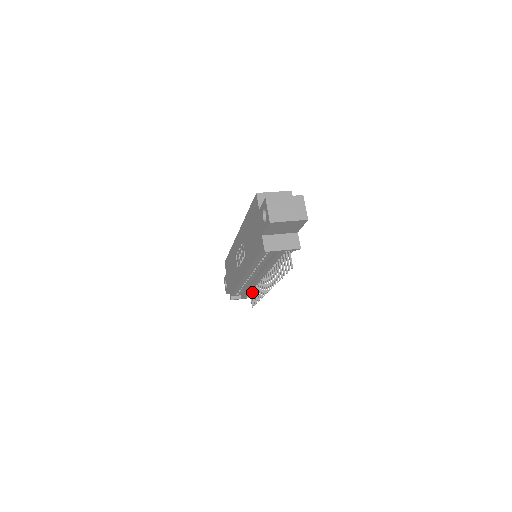
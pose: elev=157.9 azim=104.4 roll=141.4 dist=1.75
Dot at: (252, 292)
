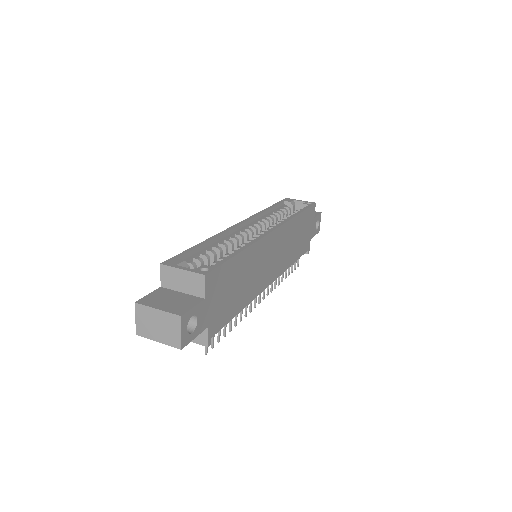
Dot at: occluded
